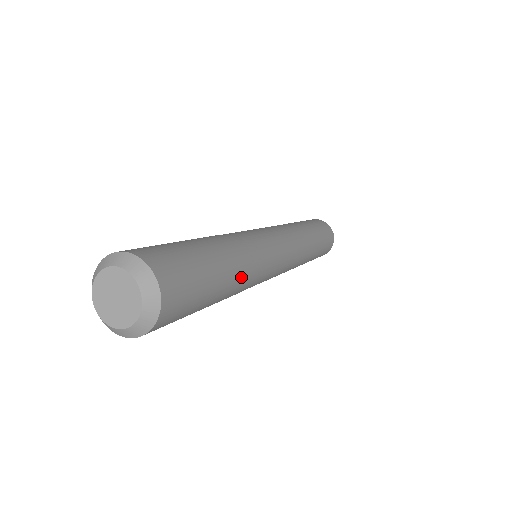
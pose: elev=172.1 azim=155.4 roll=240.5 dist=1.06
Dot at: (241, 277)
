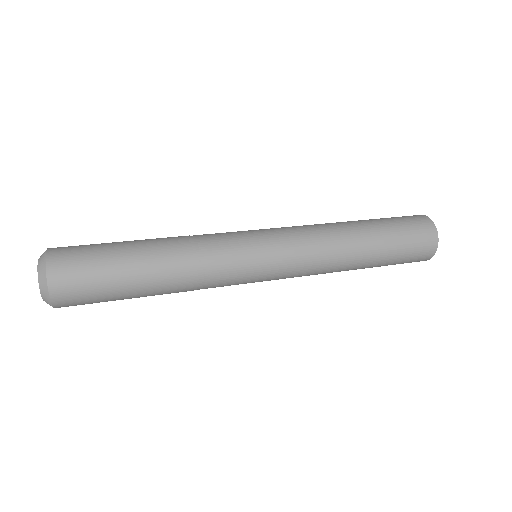
Dot at: (173, 256)
